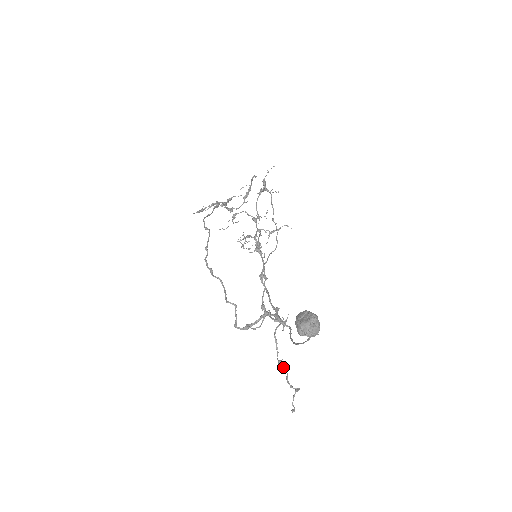
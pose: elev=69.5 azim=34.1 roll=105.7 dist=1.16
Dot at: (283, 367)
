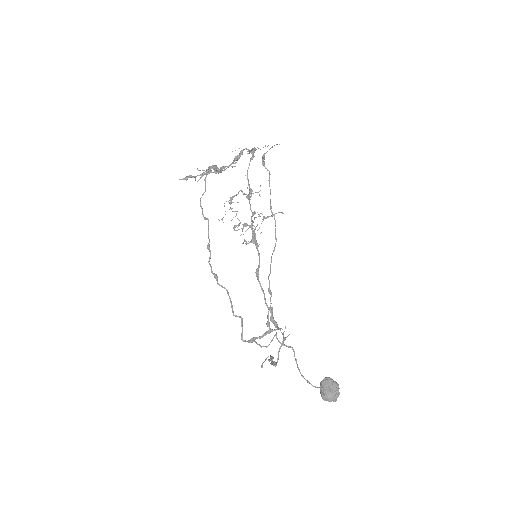
Dot at: (273, 362)
